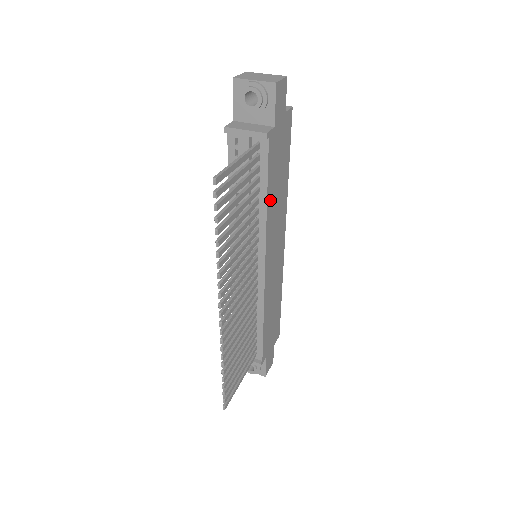
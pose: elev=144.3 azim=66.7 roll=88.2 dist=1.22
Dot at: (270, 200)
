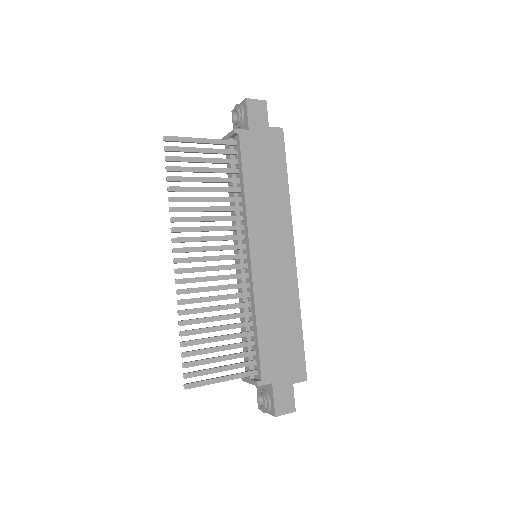
Dot at: (251, 190)
